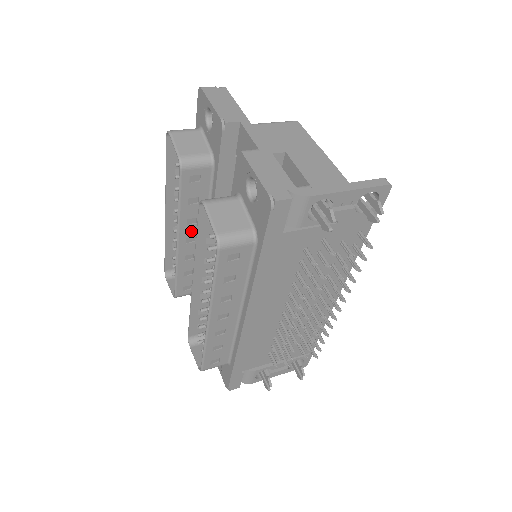
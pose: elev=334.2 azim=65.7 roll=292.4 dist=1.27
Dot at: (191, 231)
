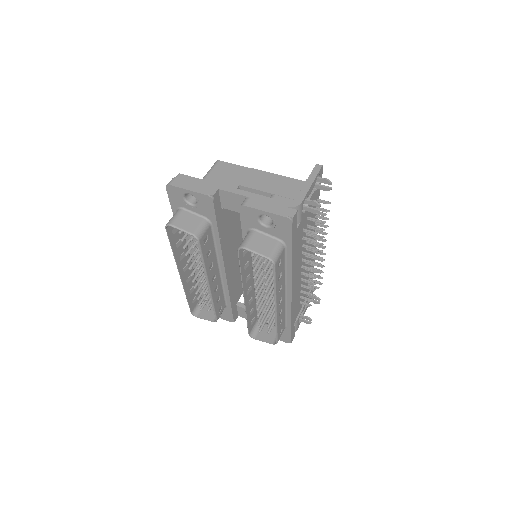
Dot at: (212, 272)
